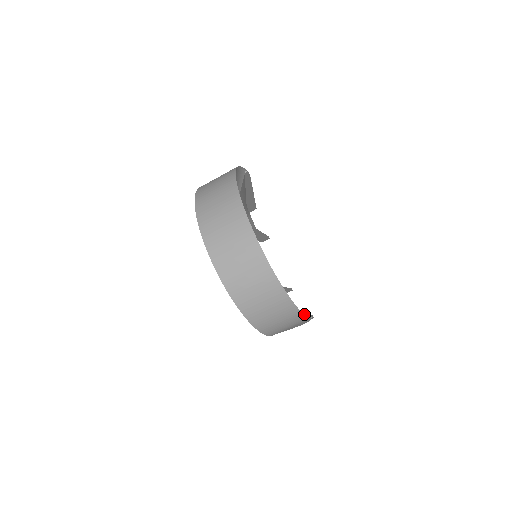
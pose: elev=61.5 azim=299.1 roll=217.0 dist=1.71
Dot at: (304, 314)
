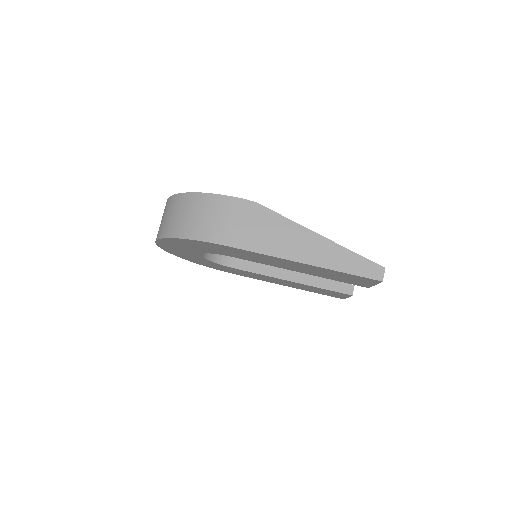
Dot at: occluded
